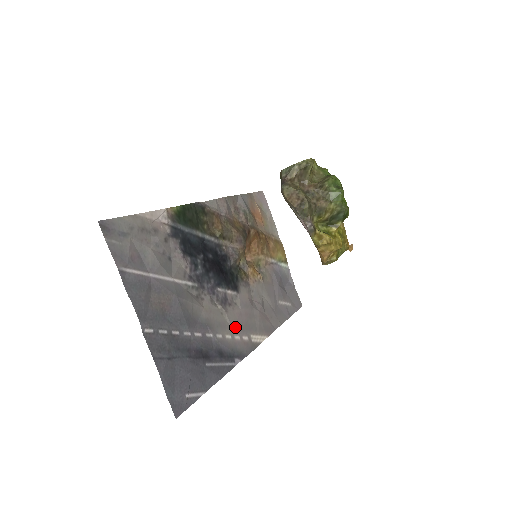
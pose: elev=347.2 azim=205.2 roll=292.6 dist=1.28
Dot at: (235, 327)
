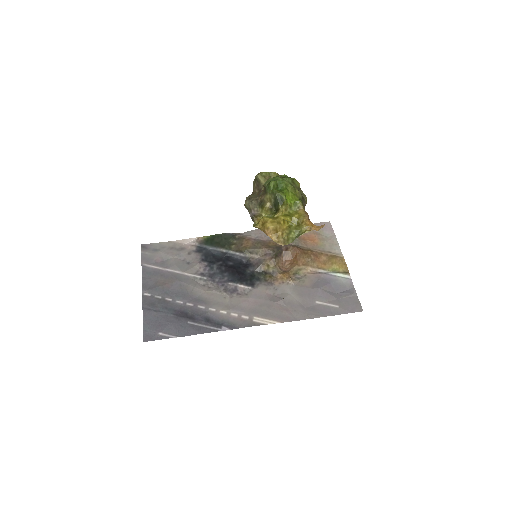
Dot at: (235, 308)
